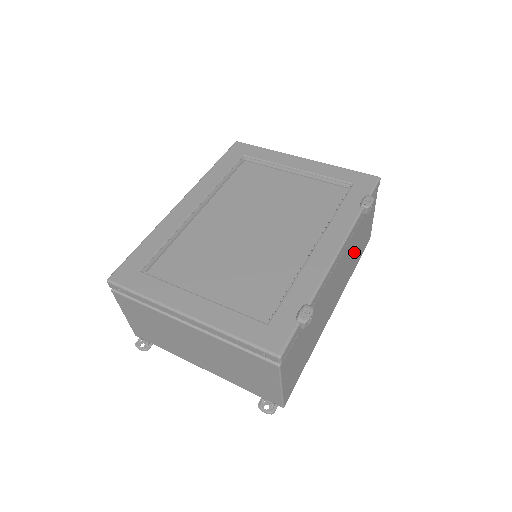
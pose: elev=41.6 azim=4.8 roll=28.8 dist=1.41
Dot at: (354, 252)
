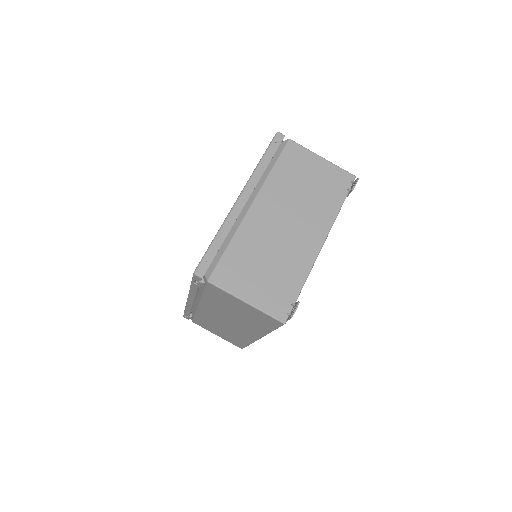
Dot at: occluded
